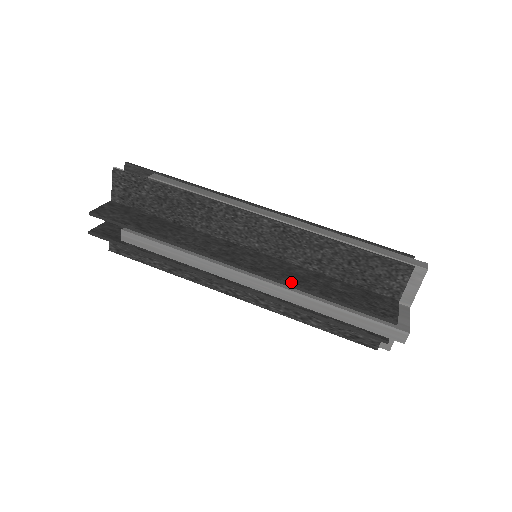
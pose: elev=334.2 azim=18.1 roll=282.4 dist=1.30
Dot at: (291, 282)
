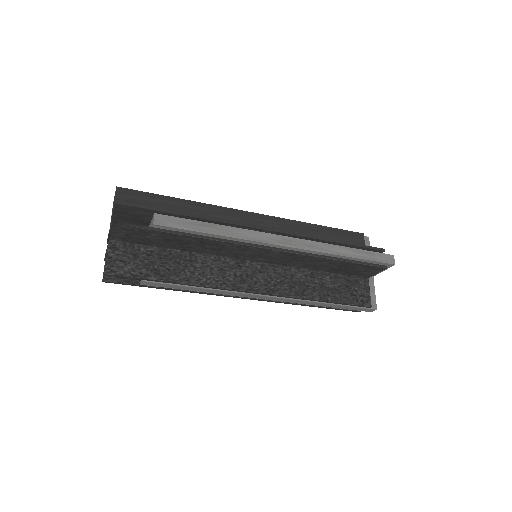
Dot at: (299, 295)
